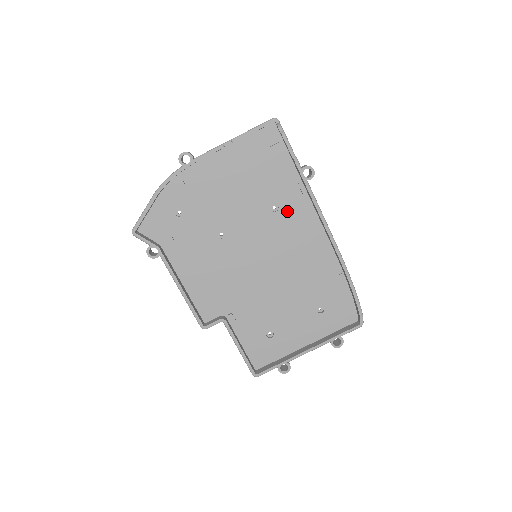
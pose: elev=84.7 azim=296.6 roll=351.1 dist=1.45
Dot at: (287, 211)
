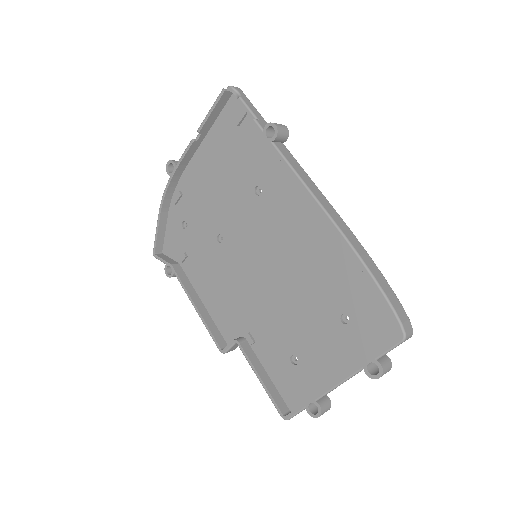
Dot at: (271, 190)
